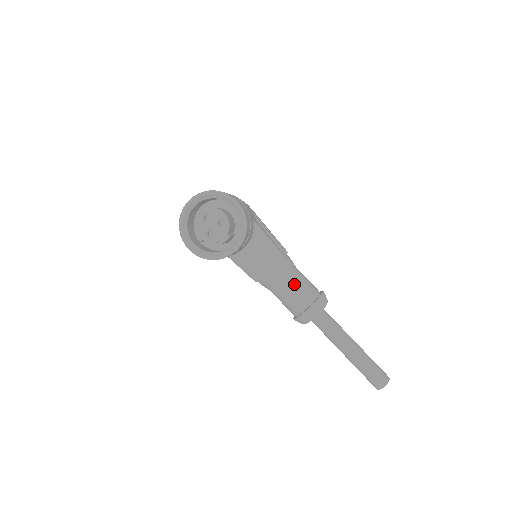
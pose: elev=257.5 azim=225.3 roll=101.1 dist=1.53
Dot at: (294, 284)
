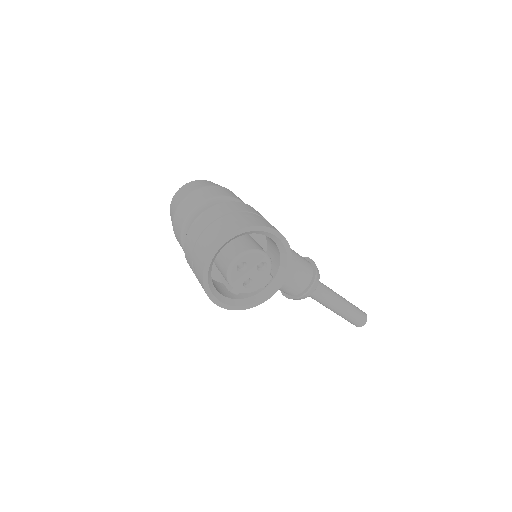
Dot at: (293, 269)
